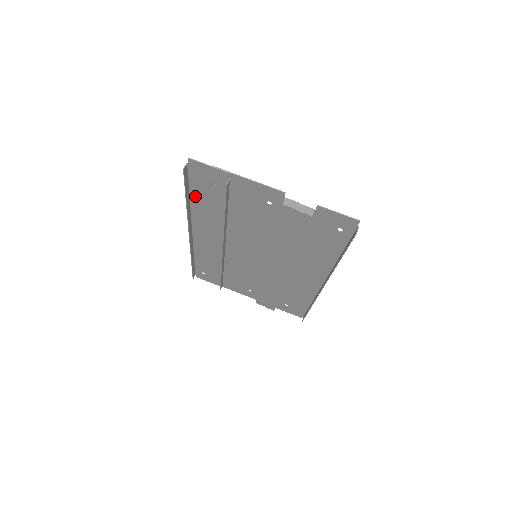
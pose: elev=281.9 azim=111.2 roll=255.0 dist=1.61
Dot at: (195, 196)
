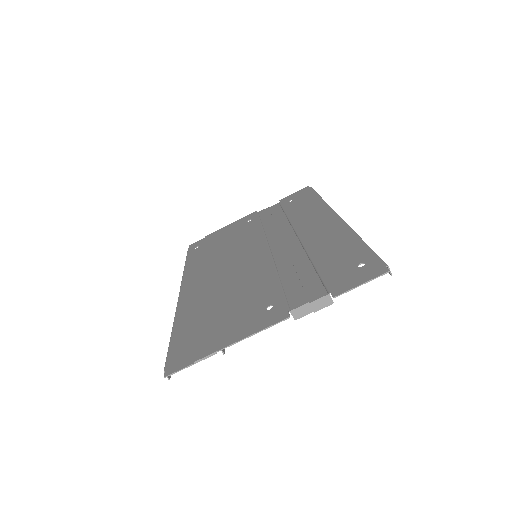
Dot at: (178, 331)
